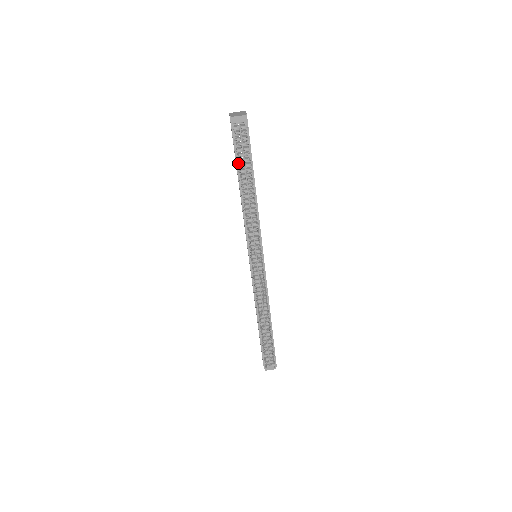
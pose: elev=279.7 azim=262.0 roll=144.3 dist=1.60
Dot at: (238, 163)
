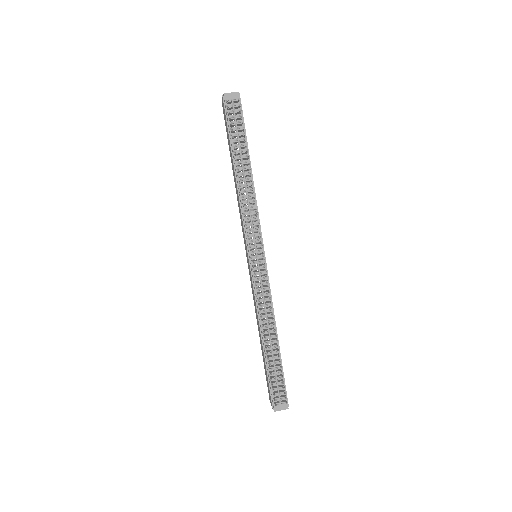
Dot at: (232, 142)
